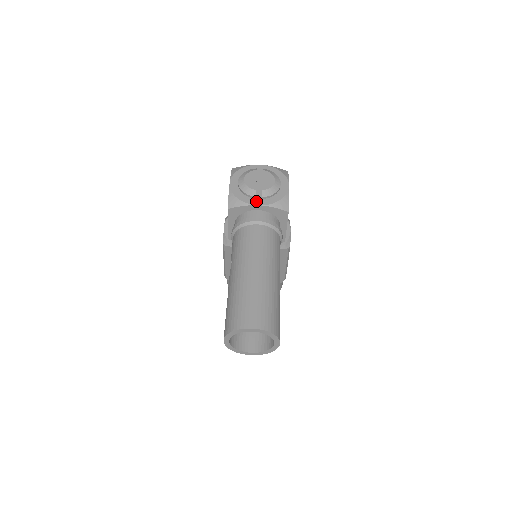
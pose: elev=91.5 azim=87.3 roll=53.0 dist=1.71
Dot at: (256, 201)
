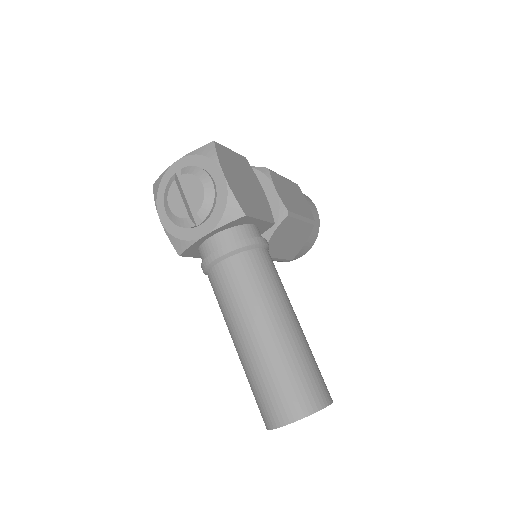
Dot at: (200, 230)
